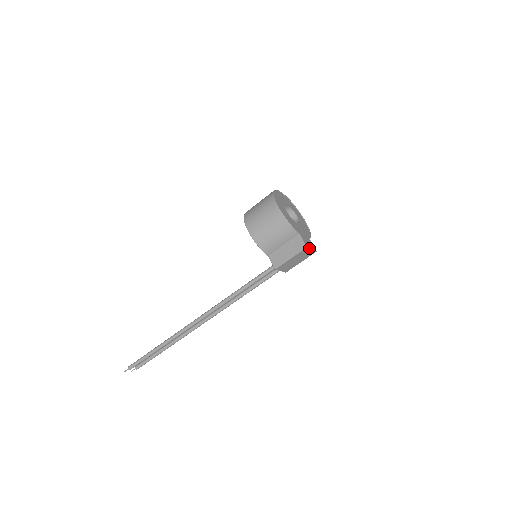
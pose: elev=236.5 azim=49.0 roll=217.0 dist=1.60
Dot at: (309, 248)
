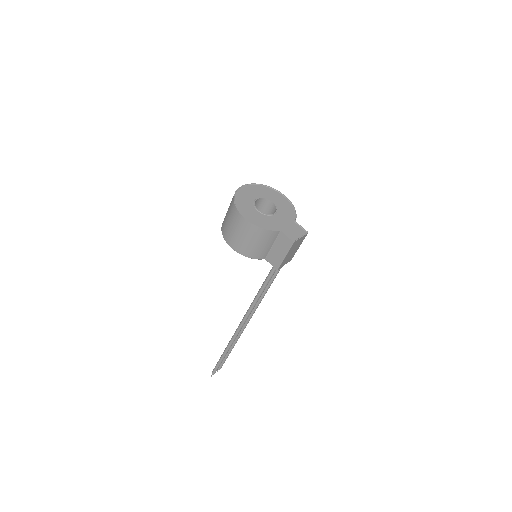
Dot at: (297, 240)
